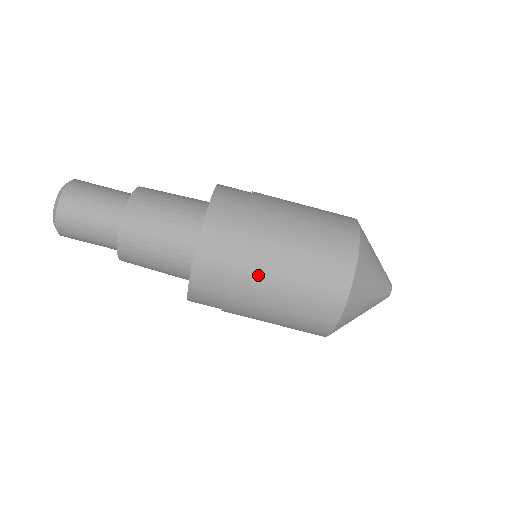
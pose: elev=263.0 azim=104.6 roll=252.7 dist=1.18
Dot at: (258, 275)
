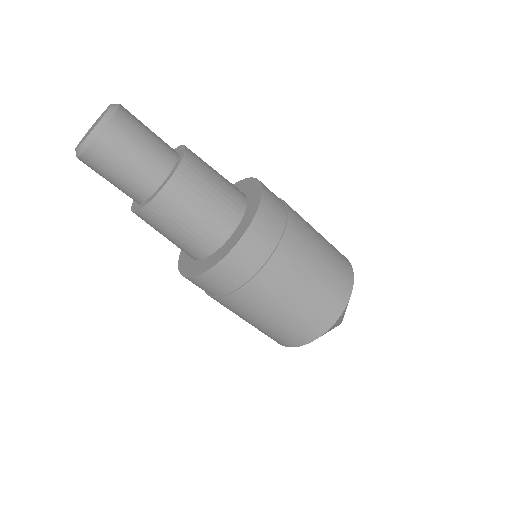
Dot at: (227, 308)
